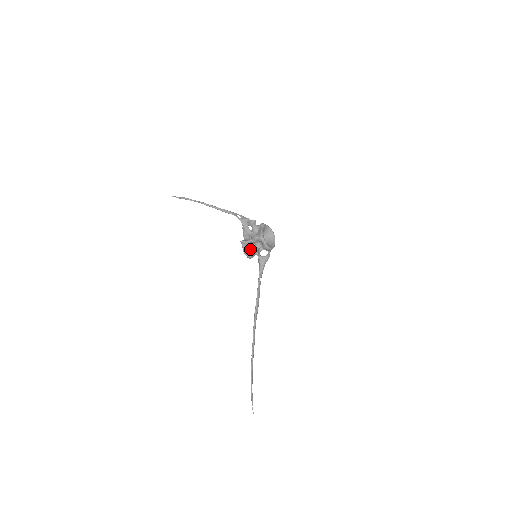
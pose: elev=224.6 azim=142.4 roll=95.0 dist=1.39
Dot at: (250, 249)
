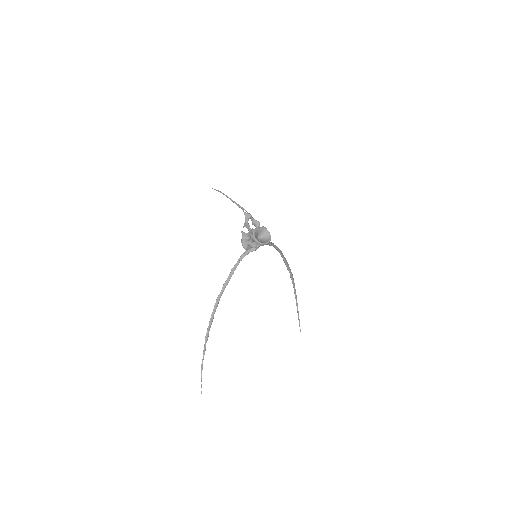
Dot at: (246, 240)
